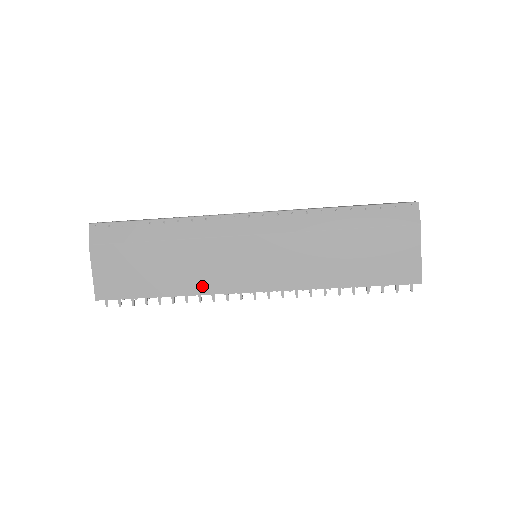
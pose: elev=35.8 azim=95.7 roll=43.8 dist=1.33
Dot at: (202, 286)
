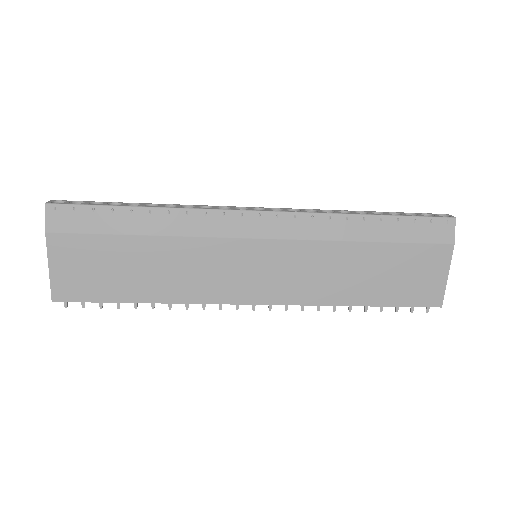
Dot at: (193, 293)
